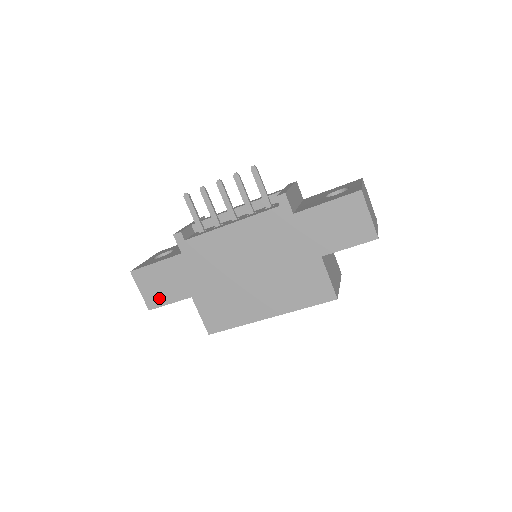
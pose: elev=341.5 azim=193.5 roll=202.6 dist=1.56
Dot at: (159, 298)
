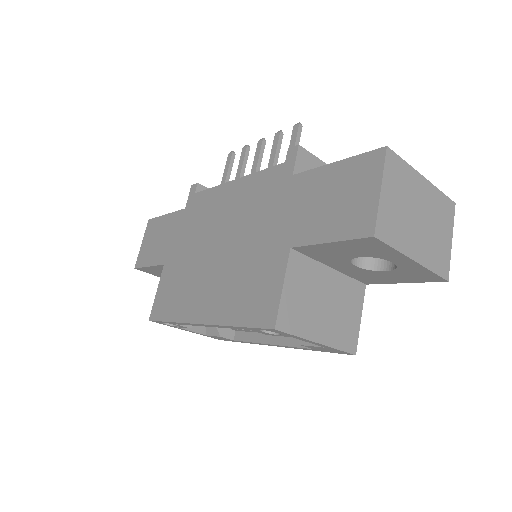
Dot at: (147, 256)
